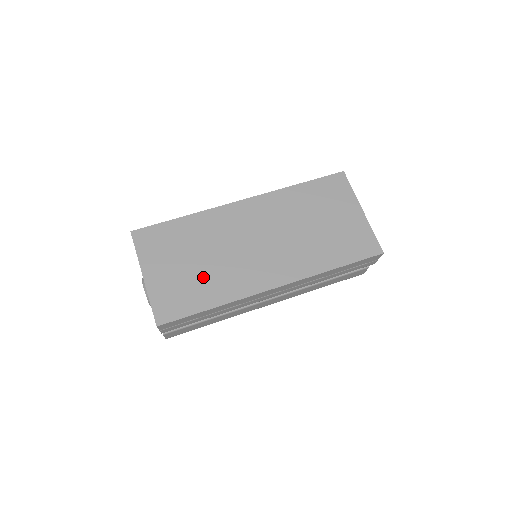
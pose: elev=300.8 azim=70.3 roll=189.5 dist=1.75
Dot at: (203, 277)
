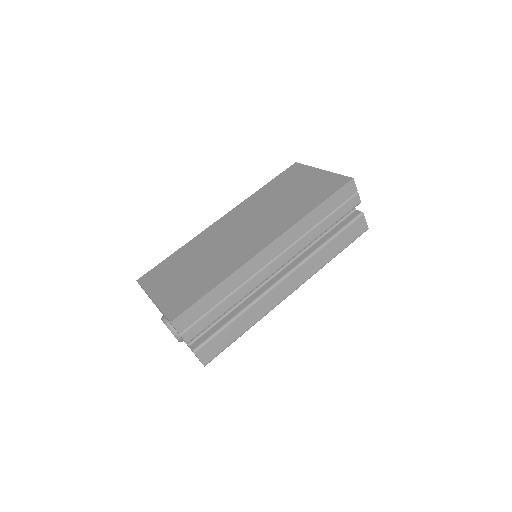
Dot at: (202, 273)
